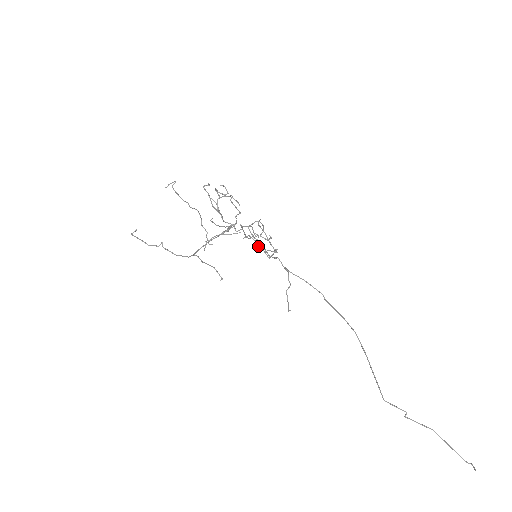
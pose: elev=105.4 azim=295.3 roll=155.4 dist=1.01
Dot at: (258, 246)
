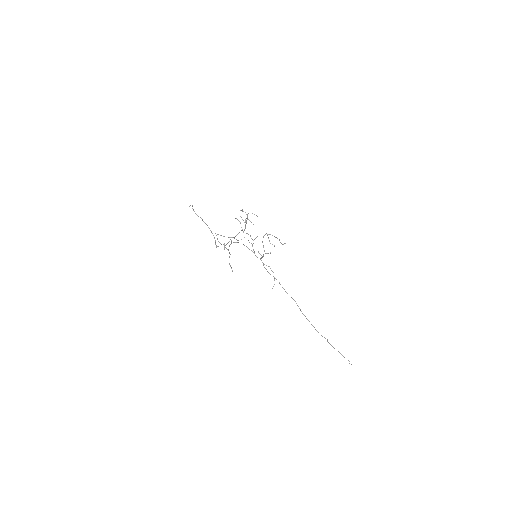
Dot at: occluded
